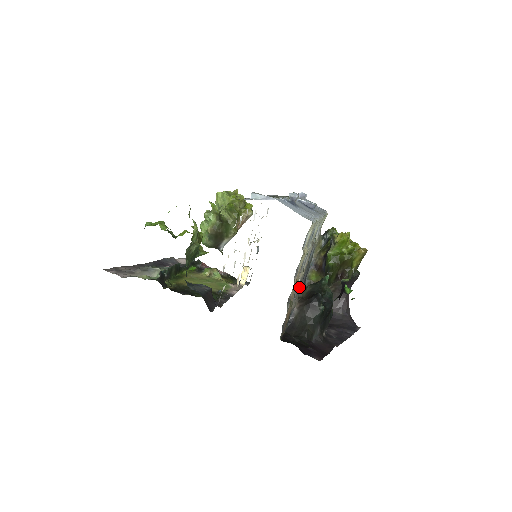
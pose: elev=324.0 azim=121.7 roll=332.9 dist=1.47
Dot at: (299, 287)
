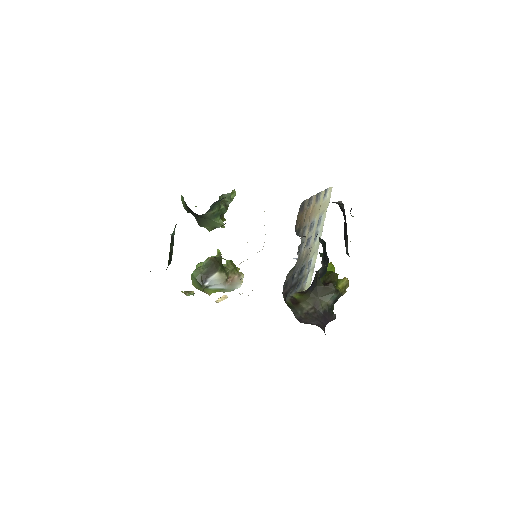
Dot at: (298, 255)
